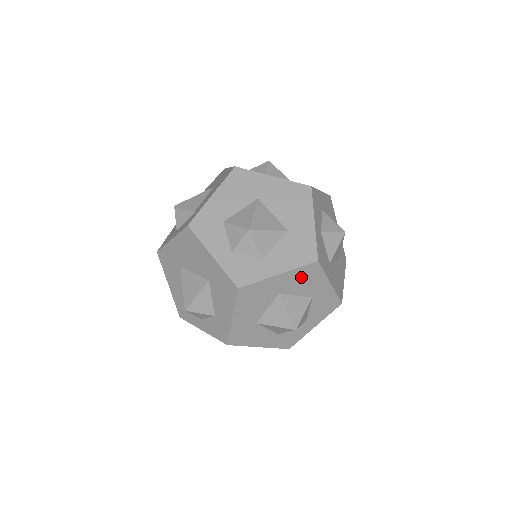
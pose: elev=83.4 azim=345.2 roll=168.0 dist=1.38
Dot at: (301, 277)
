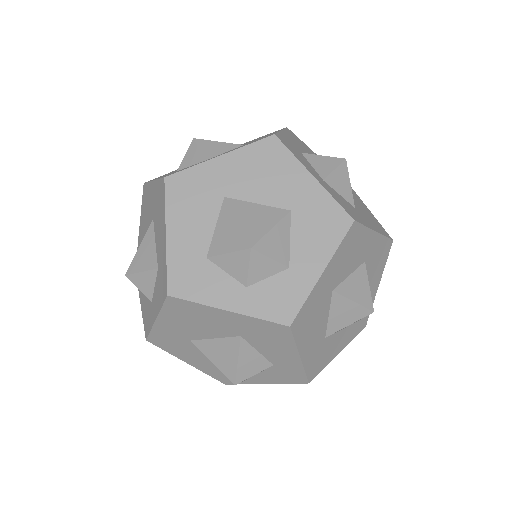
Dot at: (345, 253)
